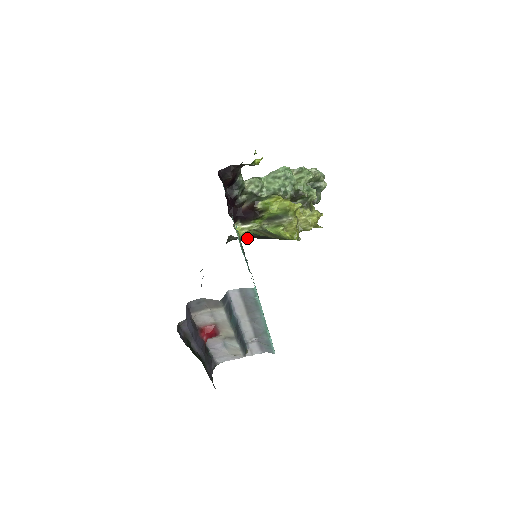
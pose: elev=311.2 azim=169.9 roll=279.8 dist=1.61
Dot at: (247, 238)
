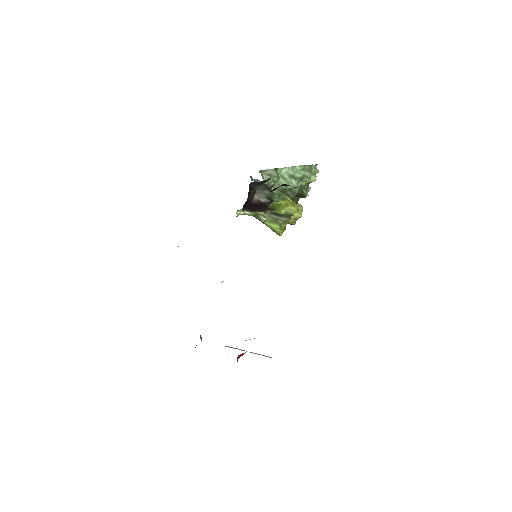
Dot at: occluded
